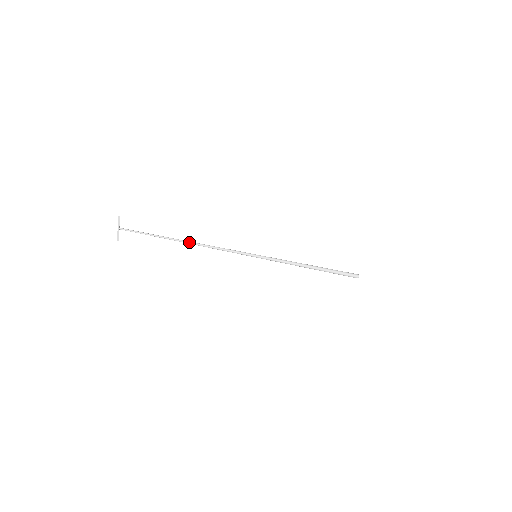
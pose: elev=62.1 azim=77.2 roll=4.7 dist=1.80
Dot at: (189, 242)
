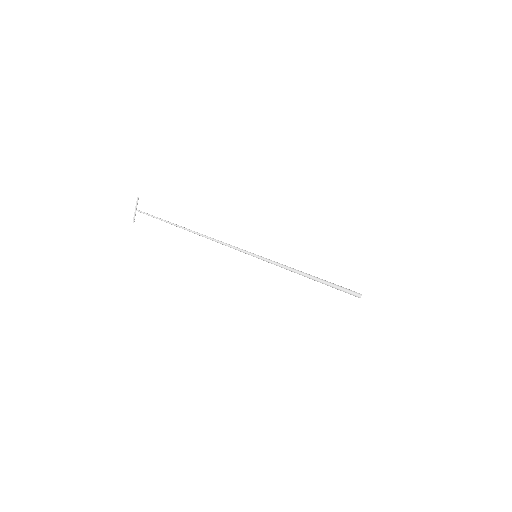
Dot at: (195, 232)
